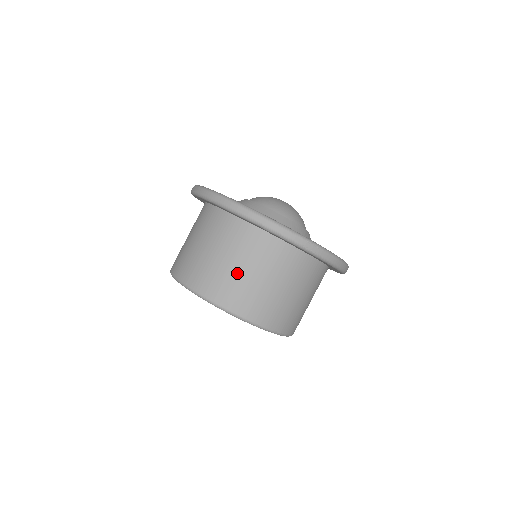
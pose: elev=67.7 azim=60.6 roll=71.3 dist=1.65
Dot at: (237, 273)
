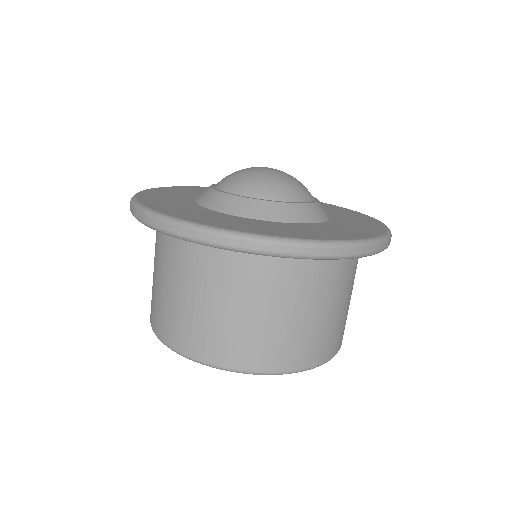
Dot at: (209, 313)
